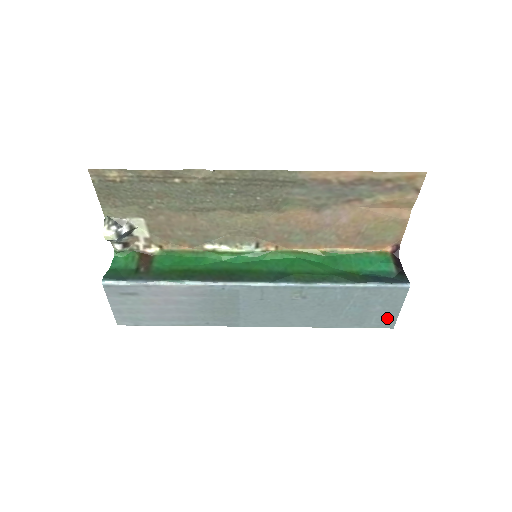
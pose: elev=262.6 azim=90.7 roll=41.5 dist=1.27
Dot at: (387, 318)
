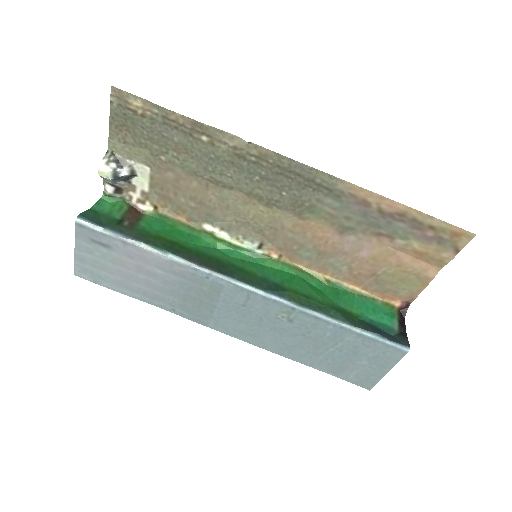
Dot at: (368, 377)
